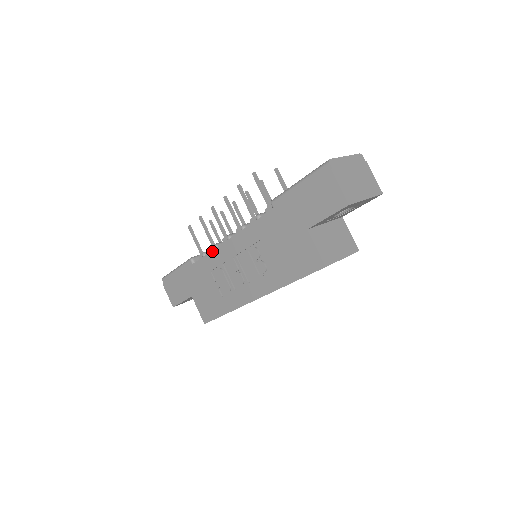
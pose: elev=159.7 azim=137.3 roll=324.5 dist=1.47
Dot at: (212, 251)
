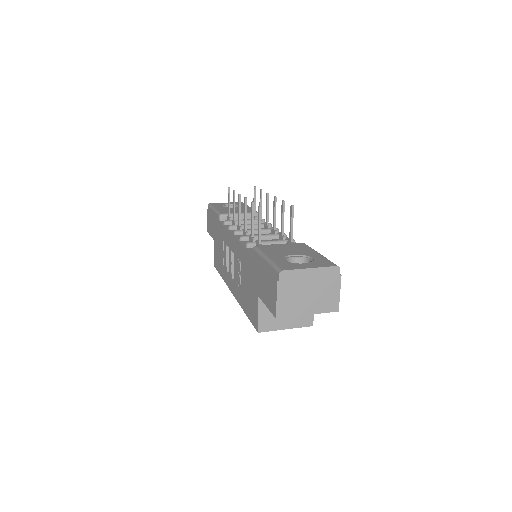
Dot at: (226, 229)
